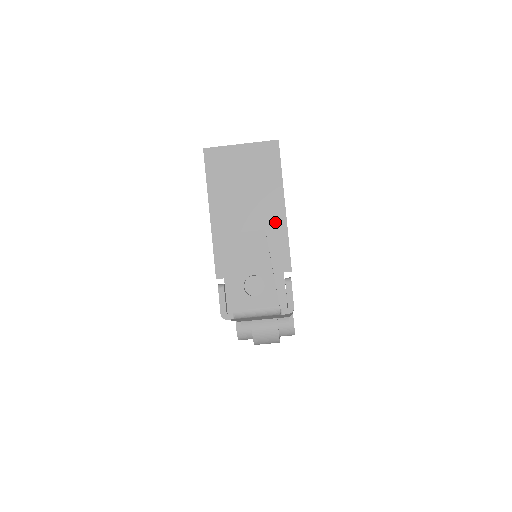
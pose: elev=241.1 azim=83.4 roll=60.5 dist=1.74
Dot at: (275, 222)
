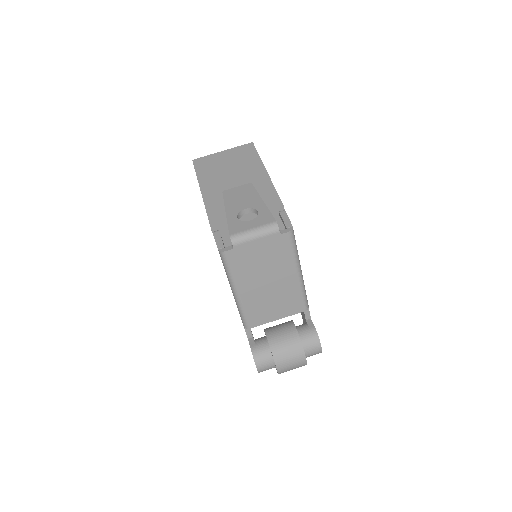
Dot at: (260, 182)
